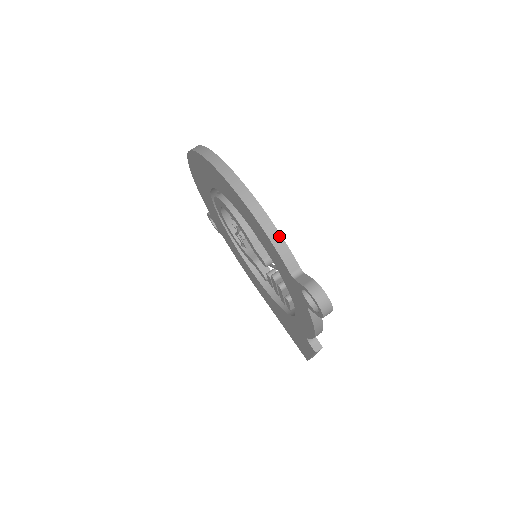
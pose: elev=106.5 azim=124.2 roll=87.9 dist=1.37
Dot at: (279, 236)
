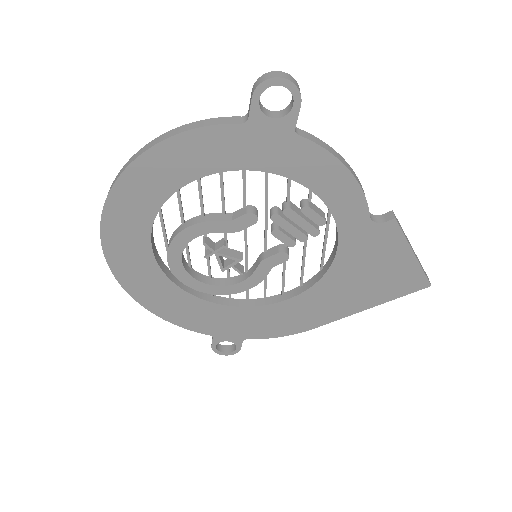
Dot at: (197, 123)
